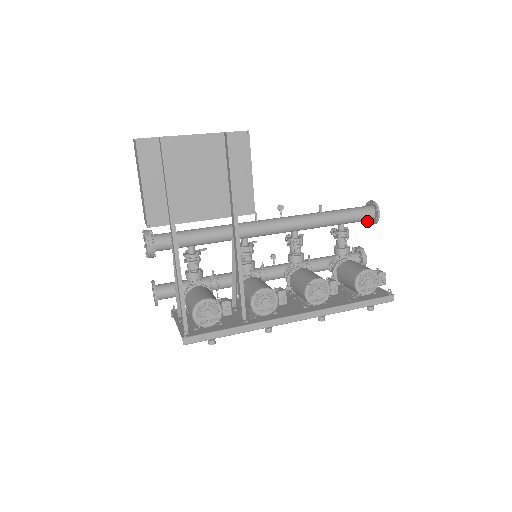
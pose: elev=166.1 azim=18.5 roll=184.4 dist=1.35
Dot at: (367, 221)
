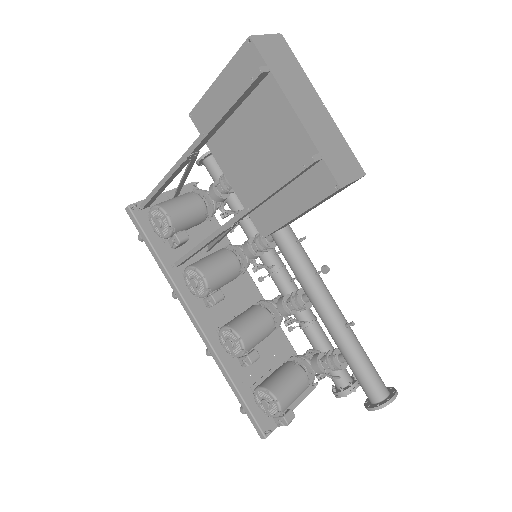
Dot at: occluded
